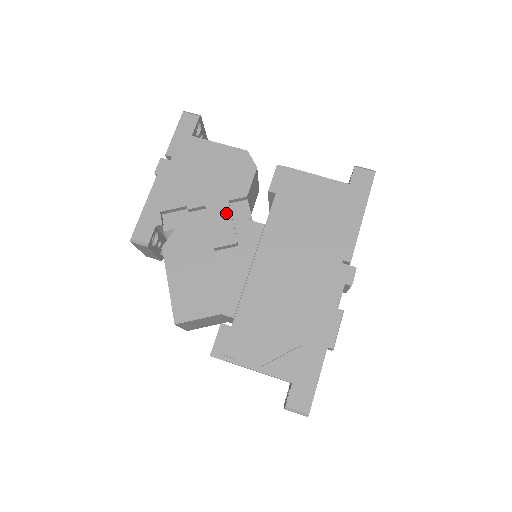
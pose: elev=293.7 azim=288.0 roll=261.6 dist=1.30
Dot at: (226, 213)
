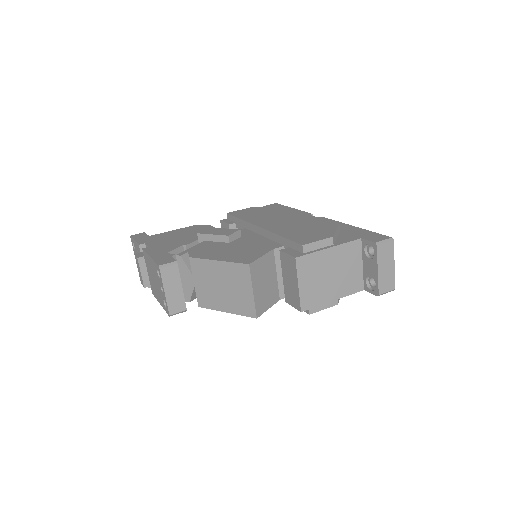
Dot at: (216, 229)
